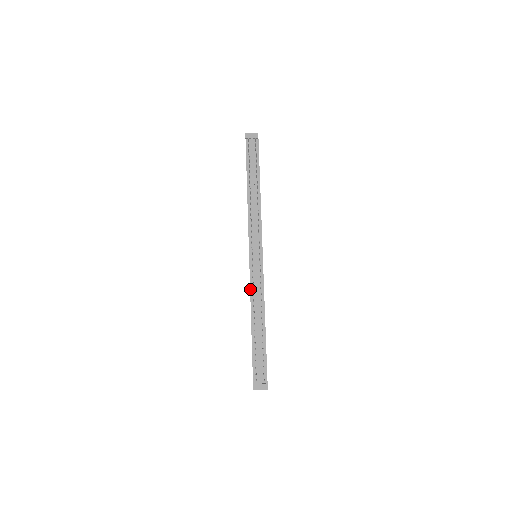
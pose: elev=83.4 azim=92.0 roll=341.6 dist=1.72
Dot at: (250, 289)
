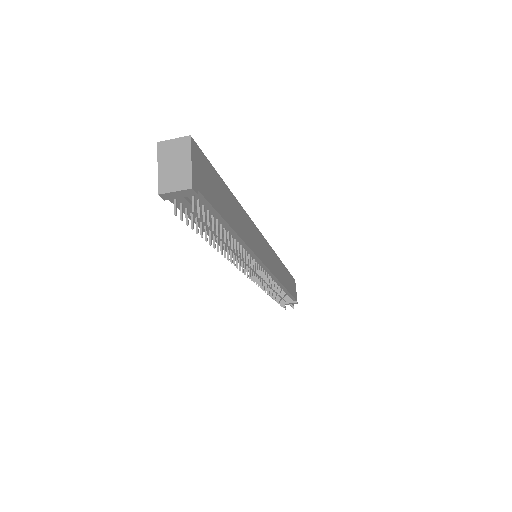
Dot at: occluded
